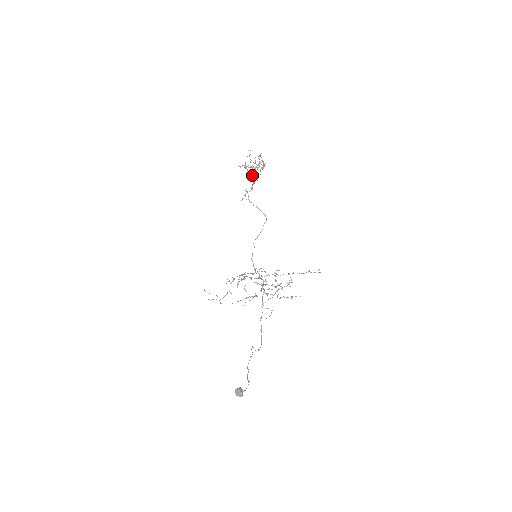
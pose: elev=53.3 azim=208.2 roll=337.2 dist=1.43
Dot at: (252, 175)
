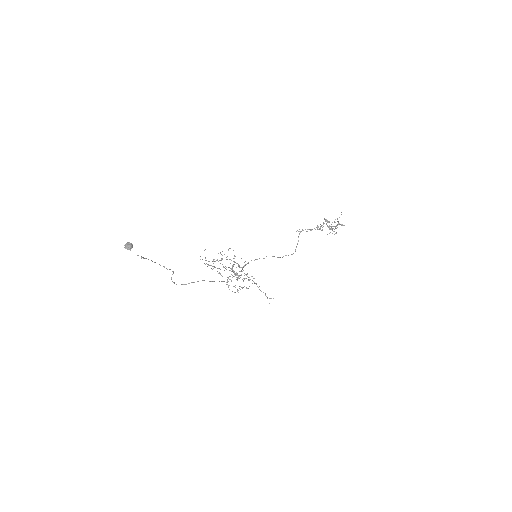
Dot at: occluded
